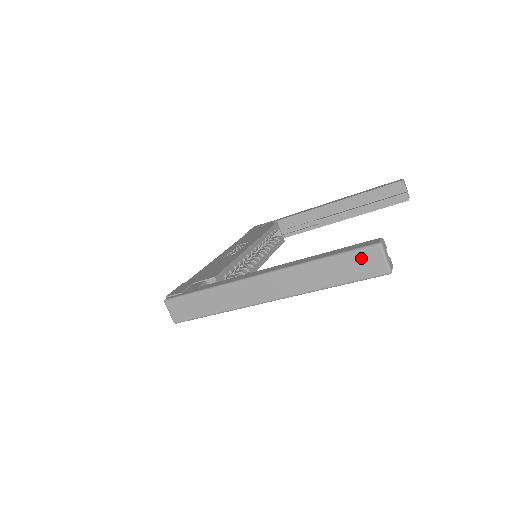
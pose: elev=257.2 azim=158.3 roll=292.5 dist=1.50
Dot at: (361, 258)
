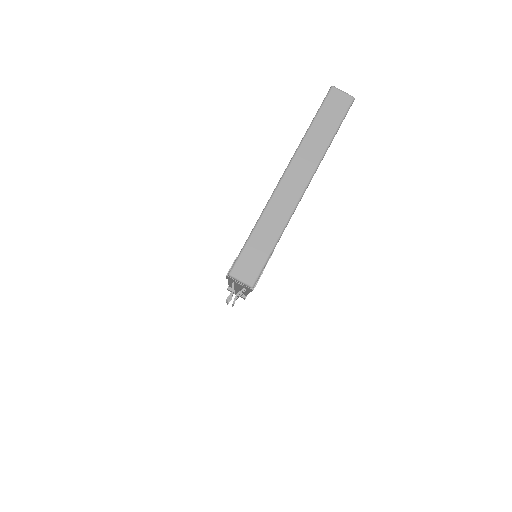
Dot at: (331, 103)
